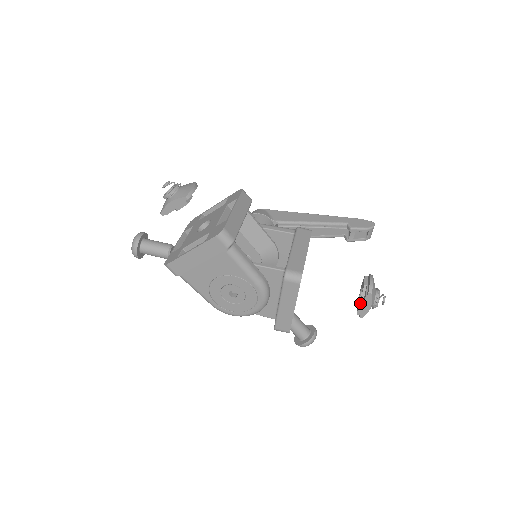
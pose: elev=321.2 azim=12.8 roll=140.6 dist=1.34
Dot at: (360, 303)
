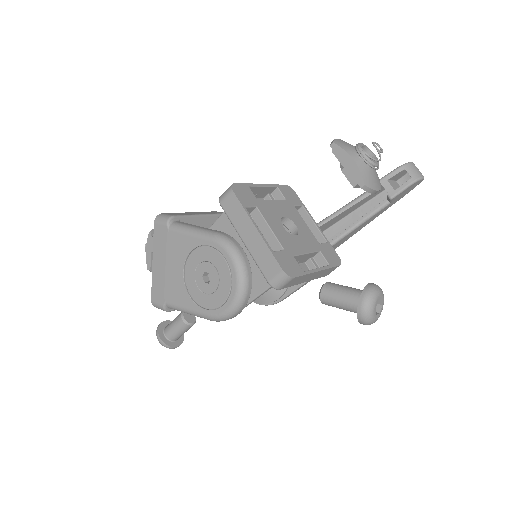
Dot at: occluded
